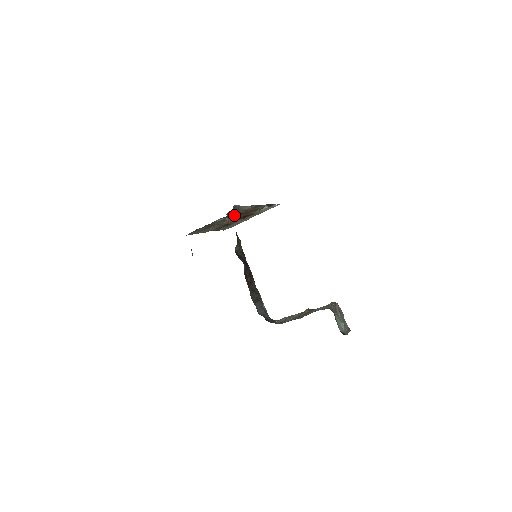
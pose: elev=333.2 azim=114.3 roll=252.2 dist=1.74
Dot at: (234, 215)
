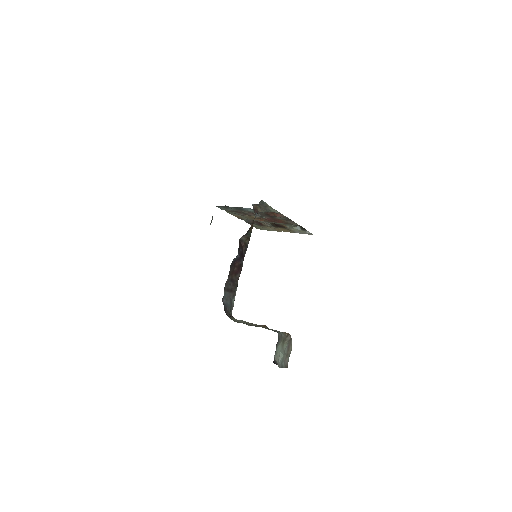
Dot at: (260, 210)
